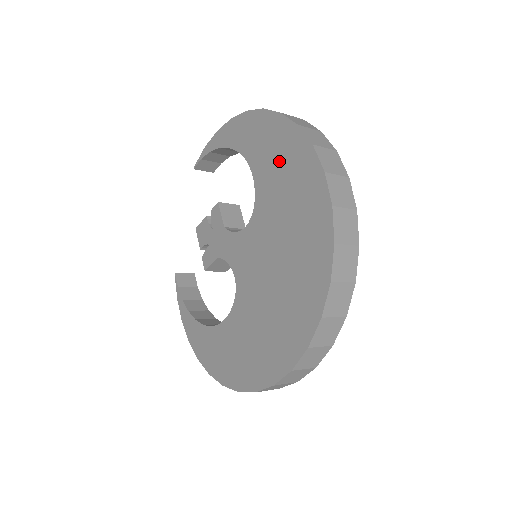
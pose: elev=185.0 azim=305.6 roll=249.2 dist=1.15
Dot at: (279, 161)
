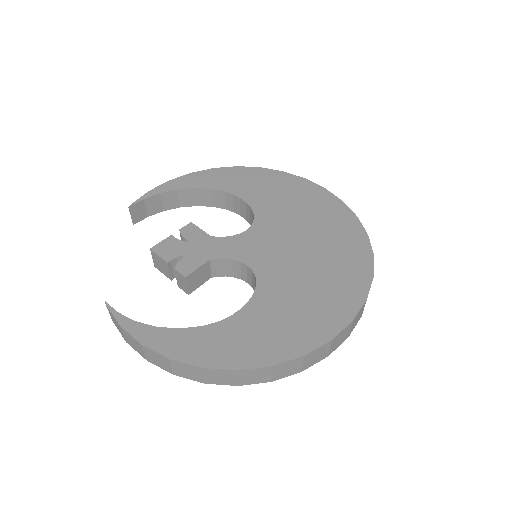
Dot at: (274, 188)
